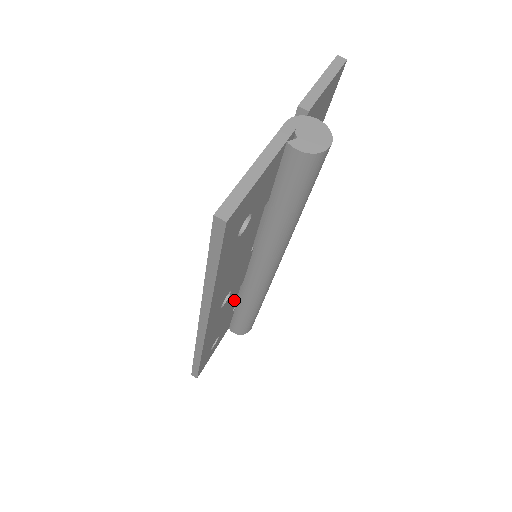
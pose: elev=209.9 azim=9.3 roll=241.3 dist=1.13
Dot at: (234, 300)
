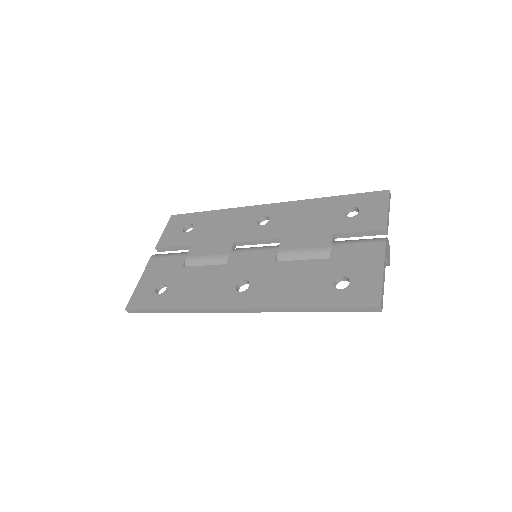
Dot at: occluded
